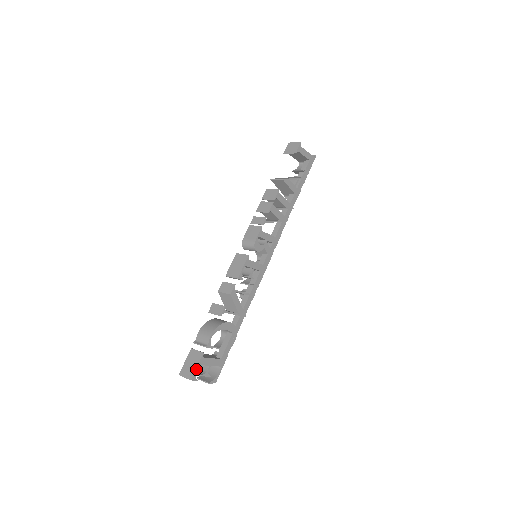
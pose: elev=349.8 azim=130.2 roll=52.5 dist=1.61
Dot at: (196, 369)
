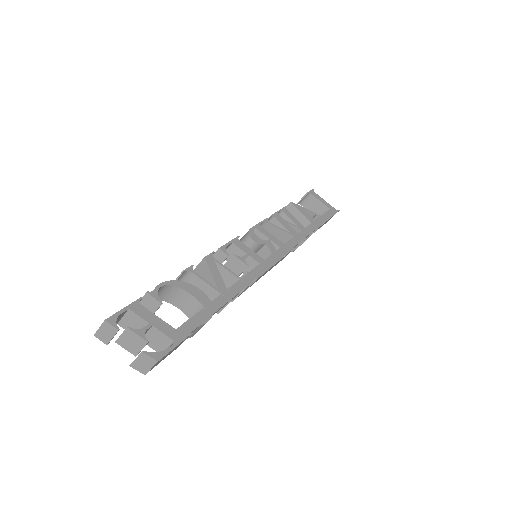
Dot at: (121, 311)
